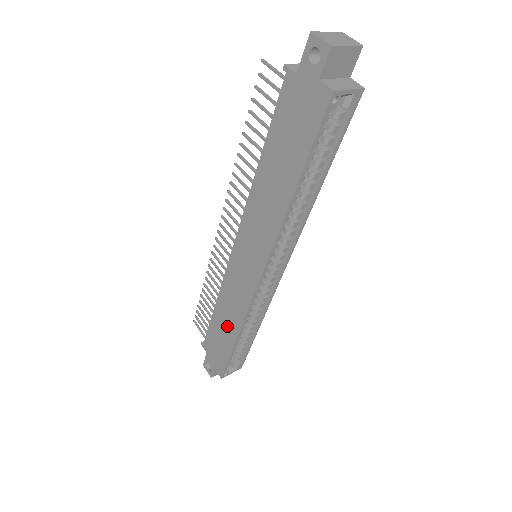
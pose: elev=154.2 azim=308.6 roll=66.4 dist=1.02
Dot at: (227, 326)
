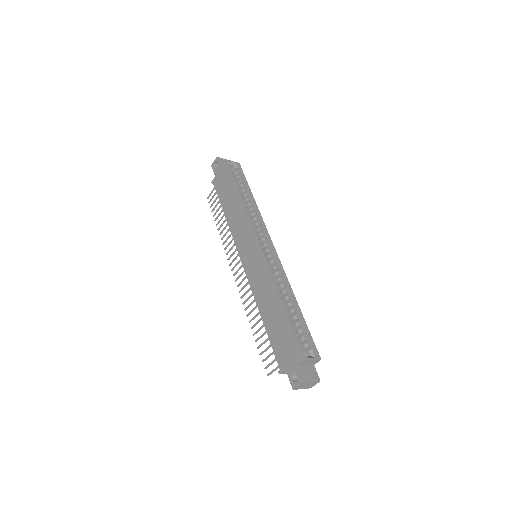
Dot at: (273, 309)
